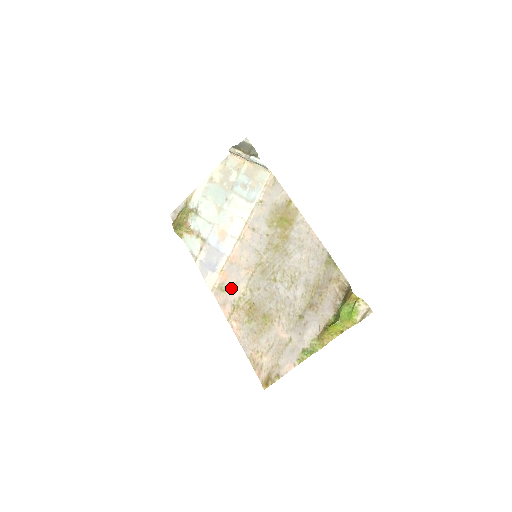
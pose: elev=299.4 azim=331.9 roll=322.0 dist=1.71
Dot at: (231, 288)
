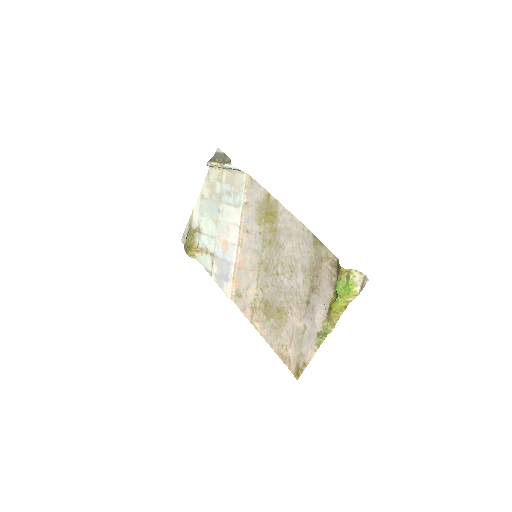
Dot at: (245, 292)
